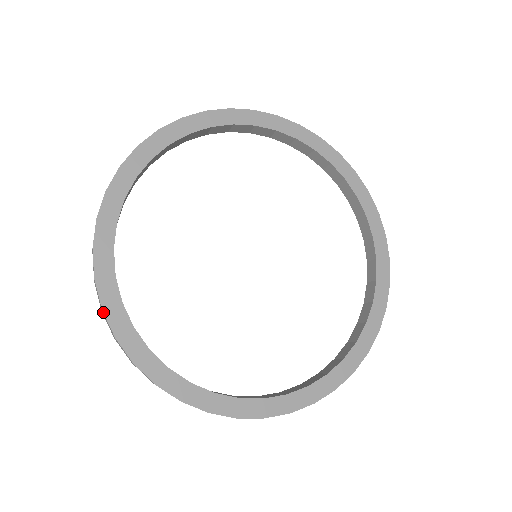
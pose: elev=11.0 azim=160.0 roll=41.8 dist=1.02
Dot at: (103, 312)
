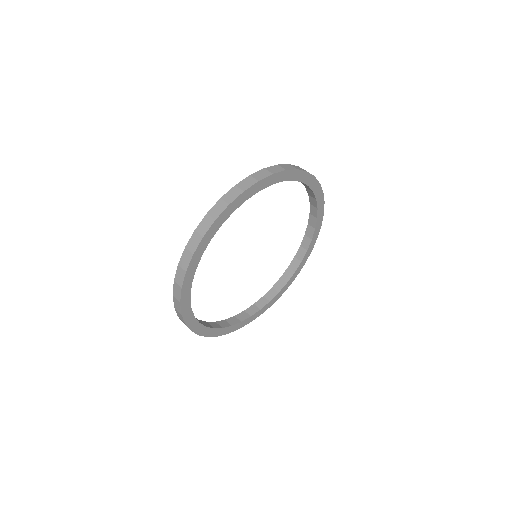
Dot at: occluded
